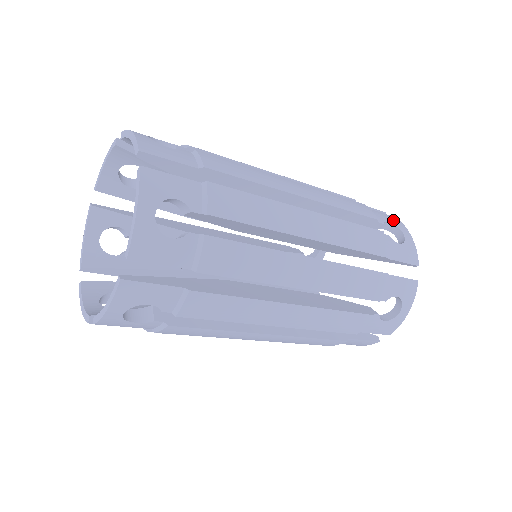
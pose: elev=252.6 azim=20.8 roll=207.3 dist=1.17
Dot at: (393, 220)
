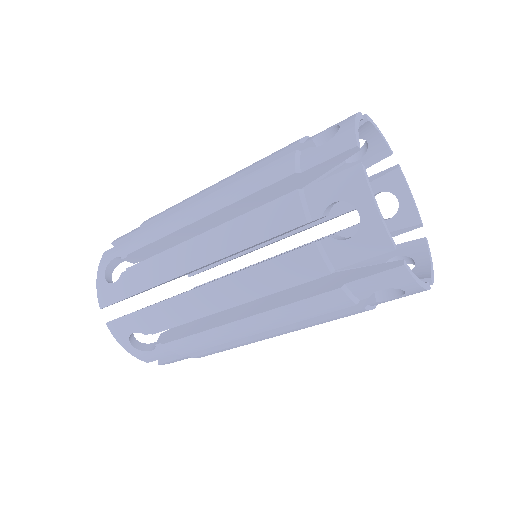
Dot at: (346, 187)
